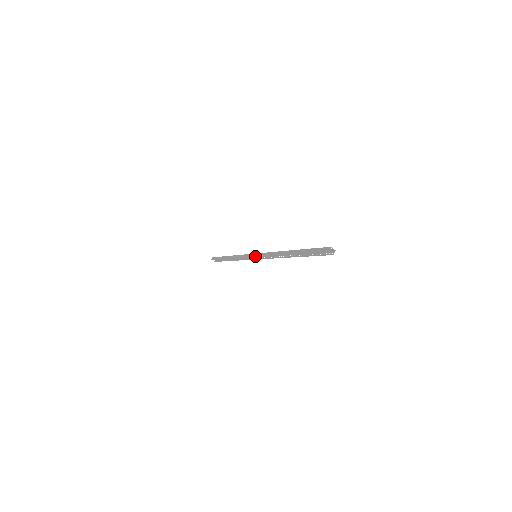
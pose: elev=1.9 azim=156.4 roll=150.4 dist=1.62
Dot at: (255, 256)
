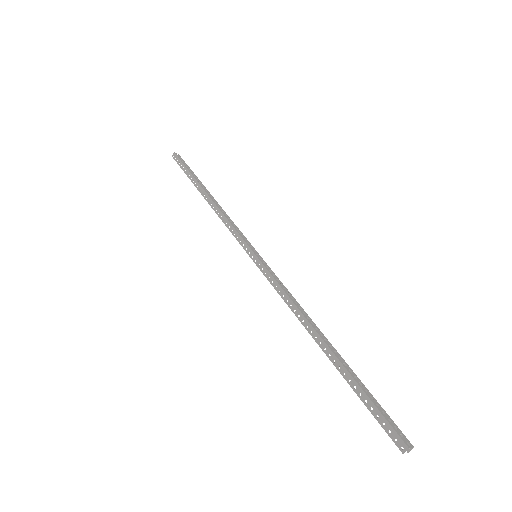
Dot at: occluded
